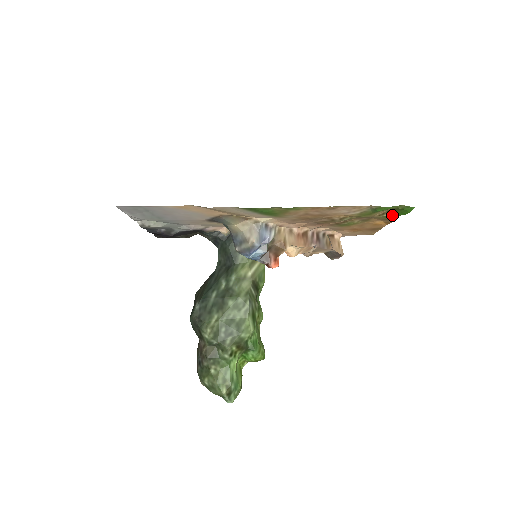
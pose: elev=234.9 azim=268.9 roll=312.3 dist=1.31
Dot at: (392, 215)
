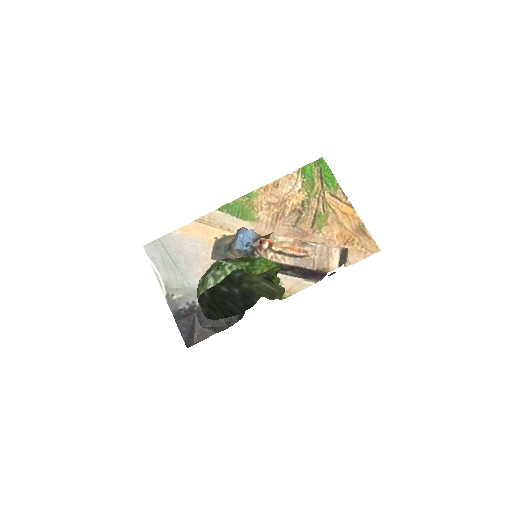
Dot at: (328, 181)
